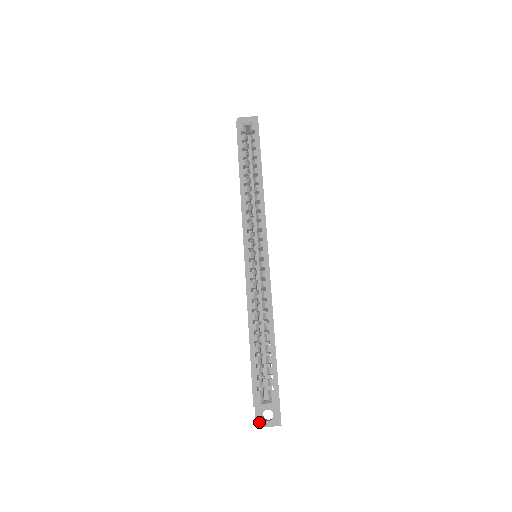
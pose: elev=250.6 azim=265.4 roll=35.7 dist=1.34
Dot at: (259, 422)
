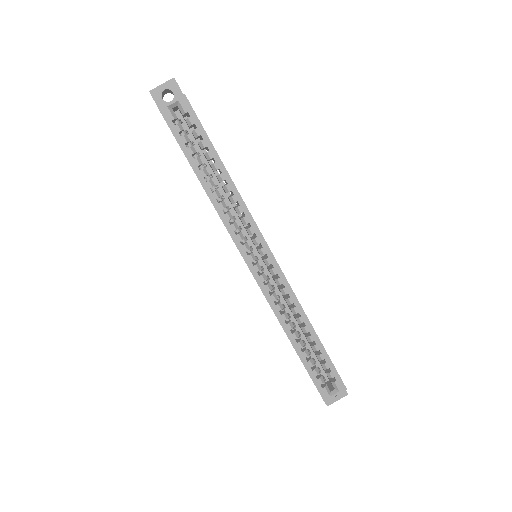
Dot at: (328, 401)
